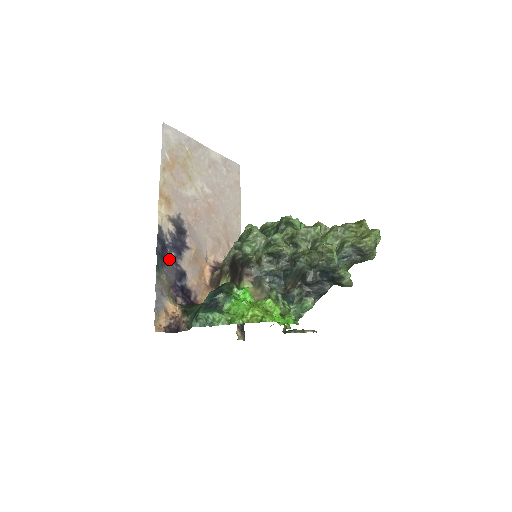
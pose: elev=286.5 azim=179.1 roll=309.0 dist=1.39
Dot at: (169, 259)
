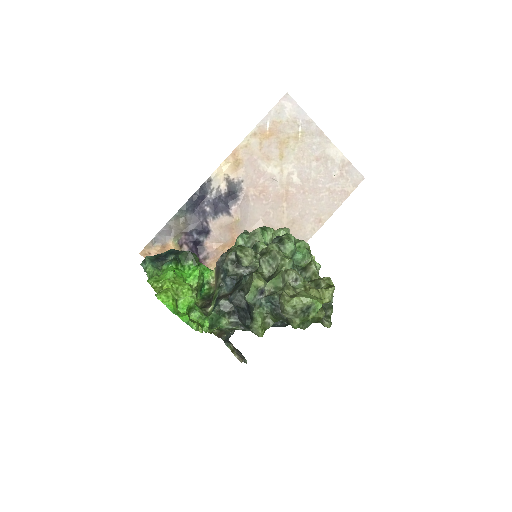
Dot at: (201, 210)
